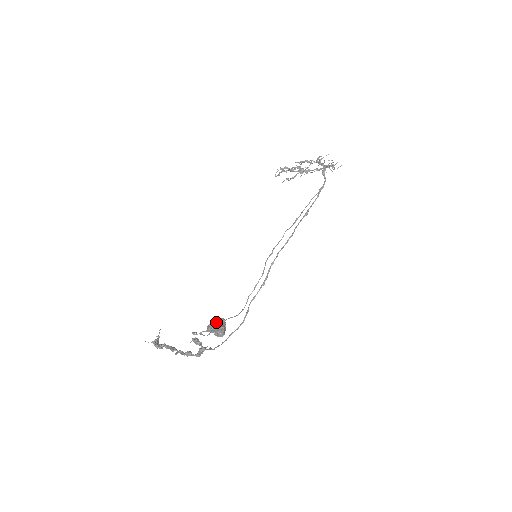
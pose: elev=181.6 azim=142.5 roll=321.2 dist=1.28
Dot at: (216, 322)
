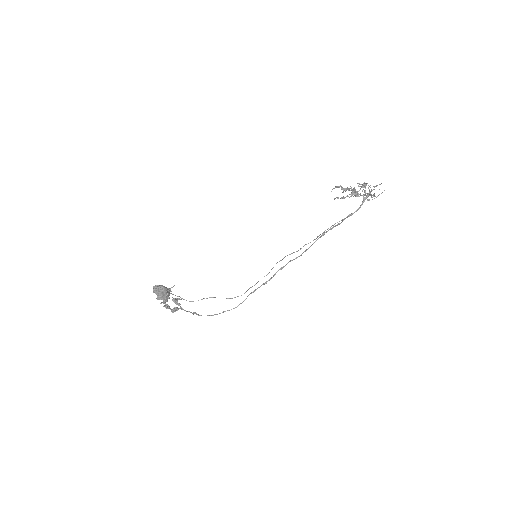
Dot at: (155, 287)
